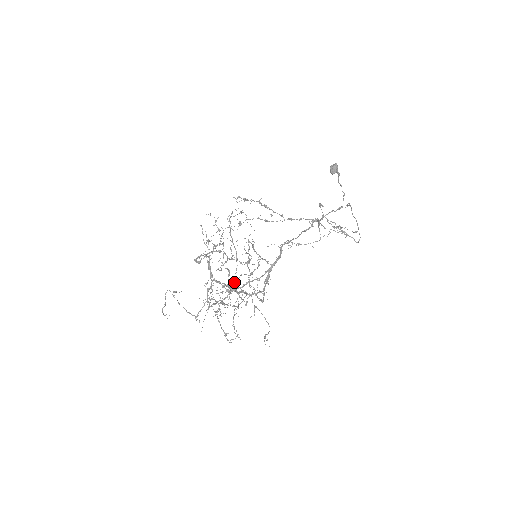
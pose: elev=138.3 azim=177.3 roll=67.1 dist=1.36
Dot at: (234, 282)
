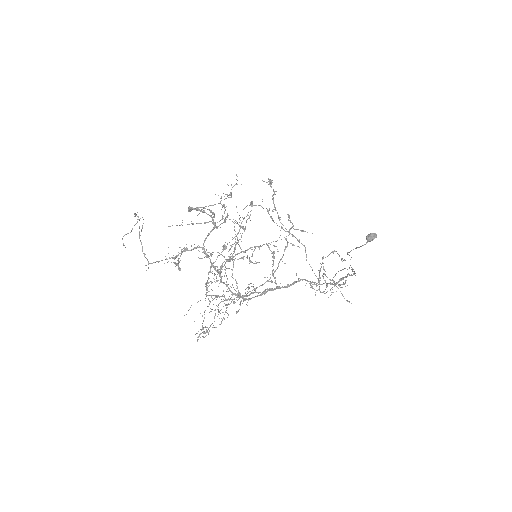
Dot at: occluded
